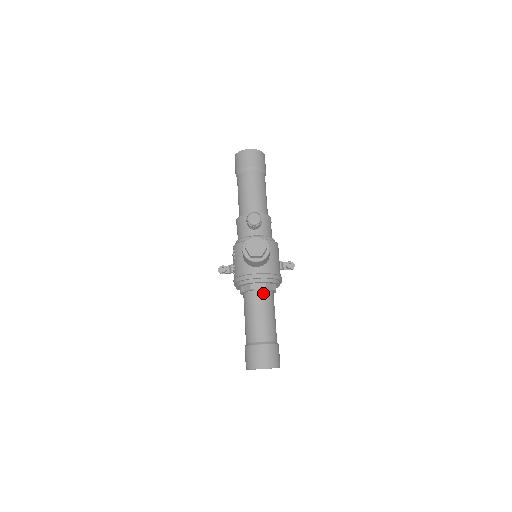
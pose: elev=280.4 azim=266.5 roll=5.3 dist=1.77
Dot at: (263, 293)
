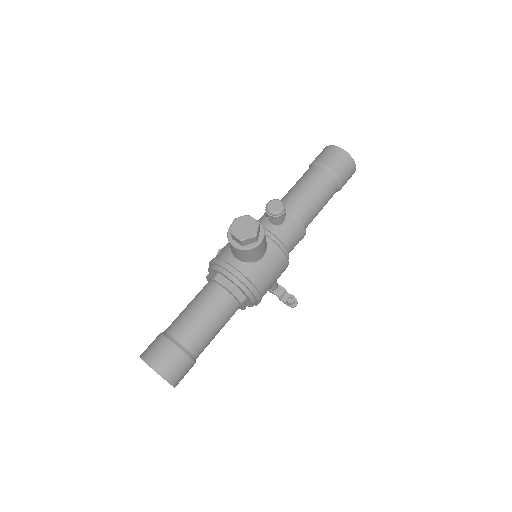
Dot at: (223, 293)
